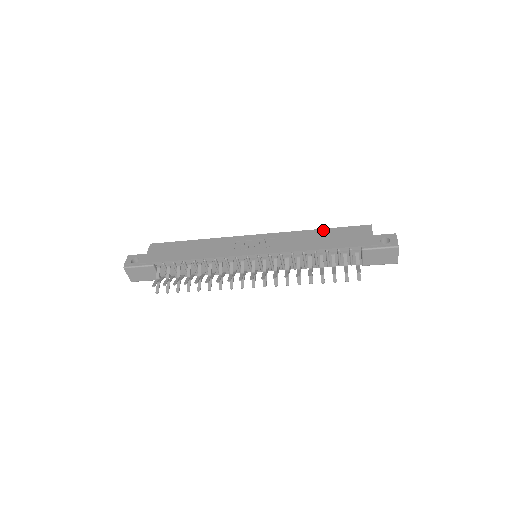
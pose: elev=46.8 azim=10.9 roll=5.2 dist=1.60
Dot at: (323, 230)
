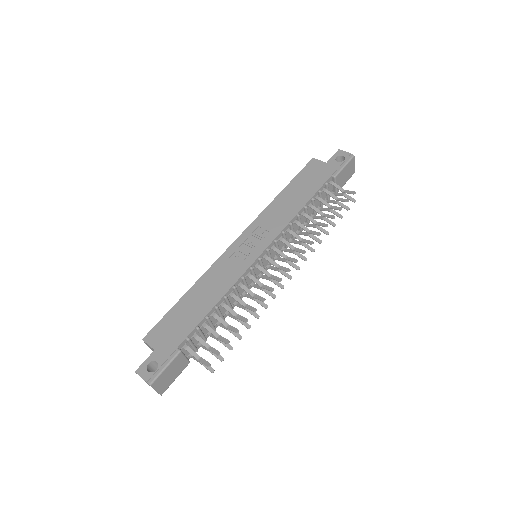
Dot at: (286, 189)
